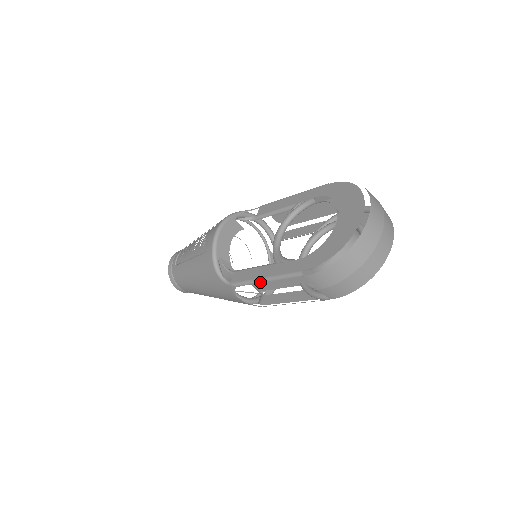
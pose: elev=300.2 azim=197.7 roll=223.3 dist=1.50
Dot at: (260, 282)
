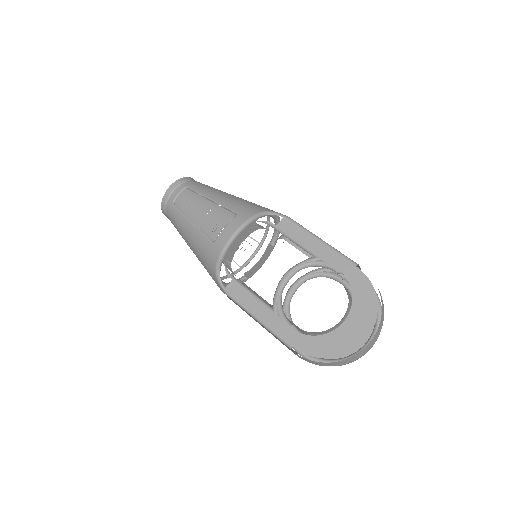
Dot at: (252, 316)
